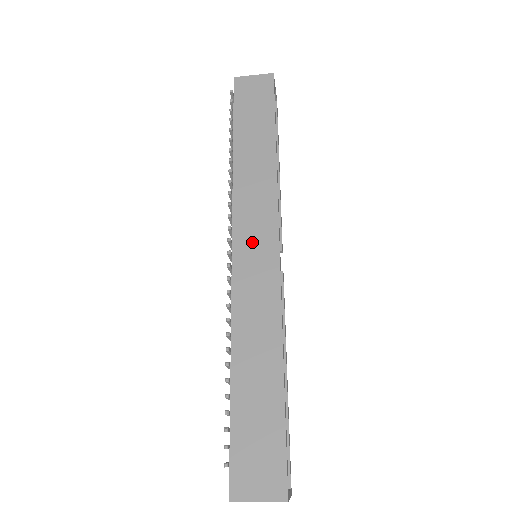
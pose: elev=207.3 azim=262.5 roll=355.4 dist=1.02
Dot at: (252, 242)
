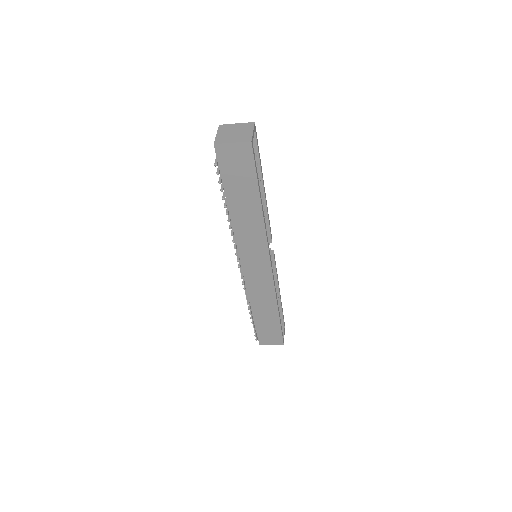
Dot at: (254, 264)
